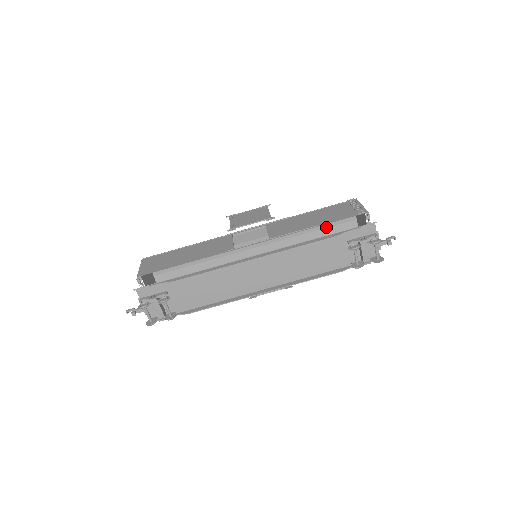
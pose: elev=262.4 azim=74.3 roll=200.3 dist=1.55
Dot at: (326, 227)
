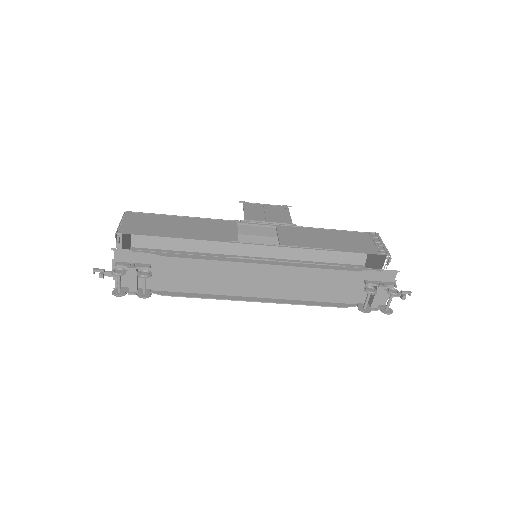
Dot at: occluded
